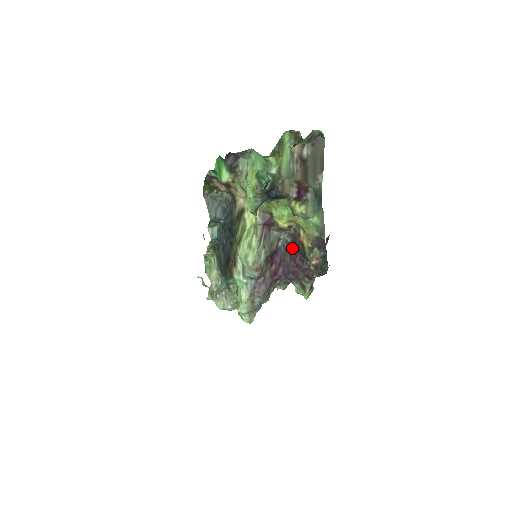
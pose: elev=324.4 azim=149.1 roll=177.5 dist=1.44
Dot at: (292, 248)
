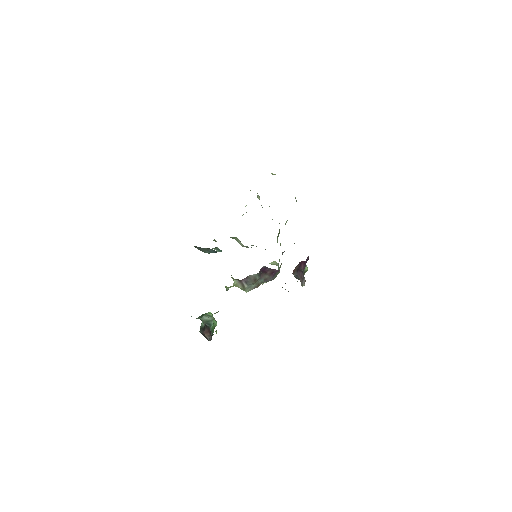
Dot at: occluded
